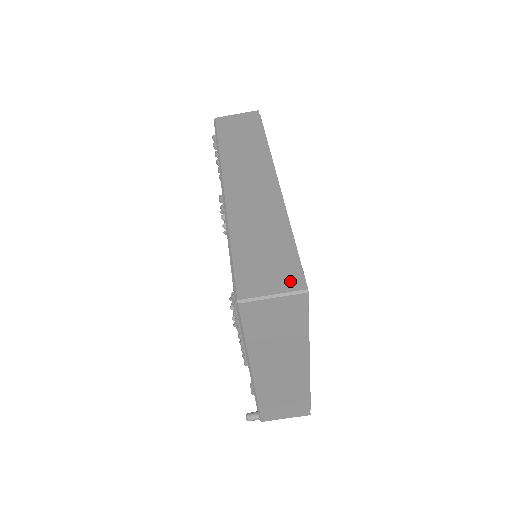
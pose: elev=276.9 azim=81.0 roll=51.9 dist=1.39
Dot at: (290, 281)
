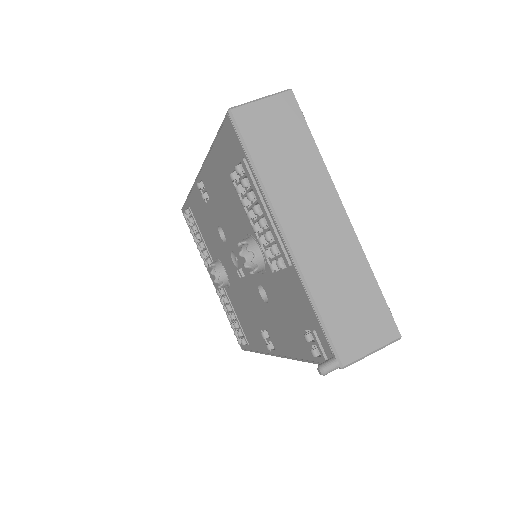
Dot at: occluded
